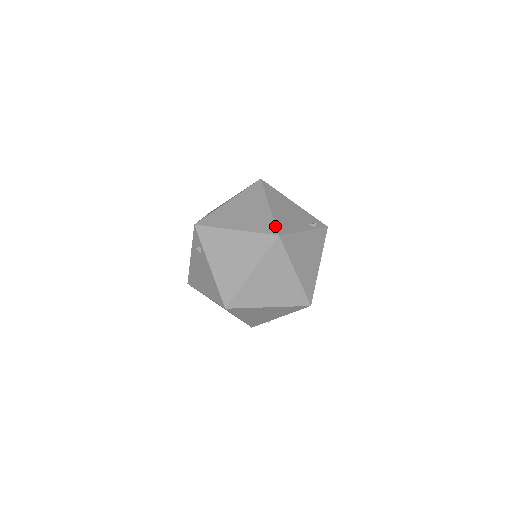
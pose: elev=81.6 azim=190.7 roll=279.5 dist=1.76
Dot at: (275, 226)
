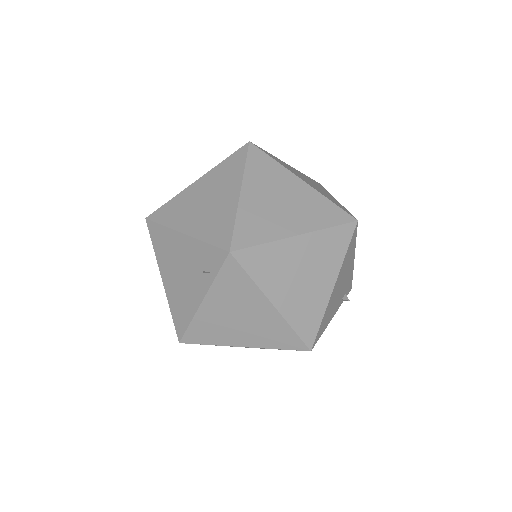
Dot at: (317, 333)
